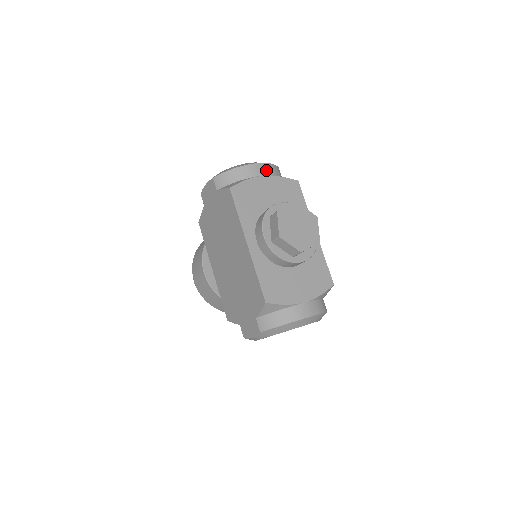
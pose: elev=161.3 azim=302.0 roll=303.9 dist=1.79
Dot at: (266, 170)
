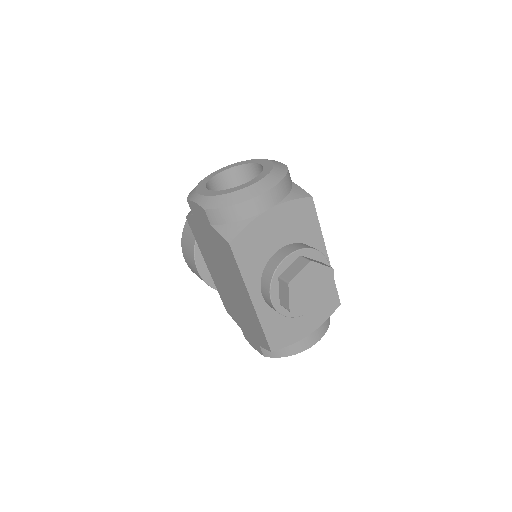
Dot at: (273, 198)
